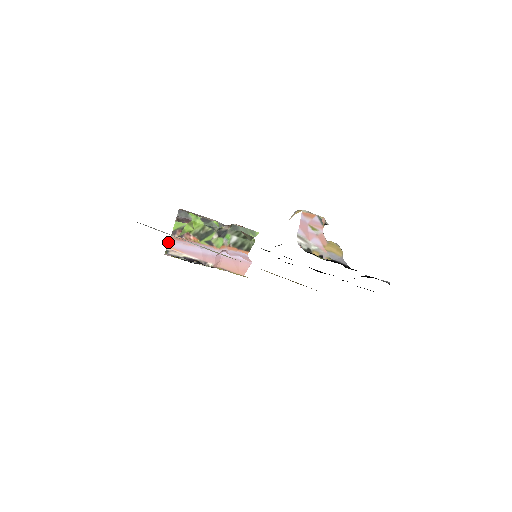
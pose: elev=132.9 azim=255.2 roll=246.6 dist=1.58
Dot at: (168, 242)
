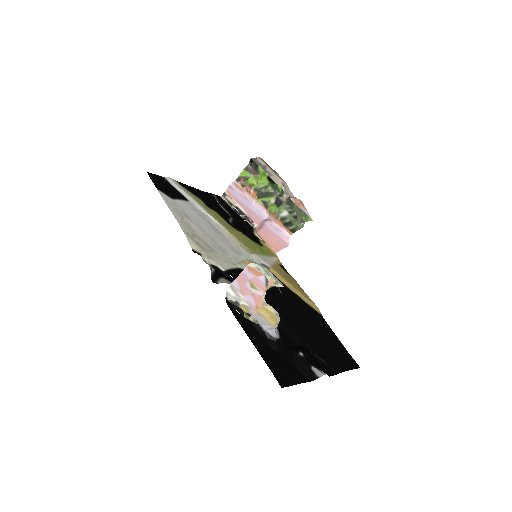
Dot at: (229, 186)
